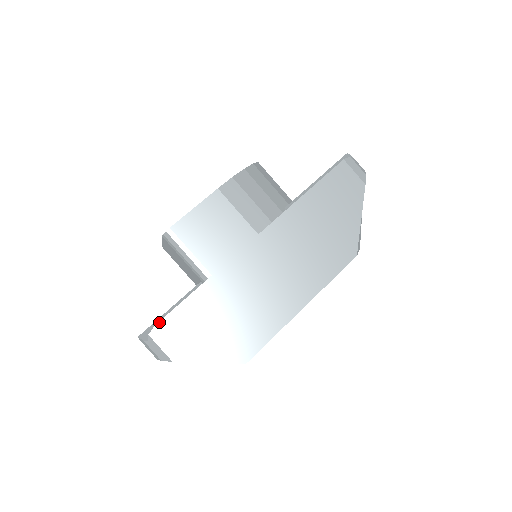
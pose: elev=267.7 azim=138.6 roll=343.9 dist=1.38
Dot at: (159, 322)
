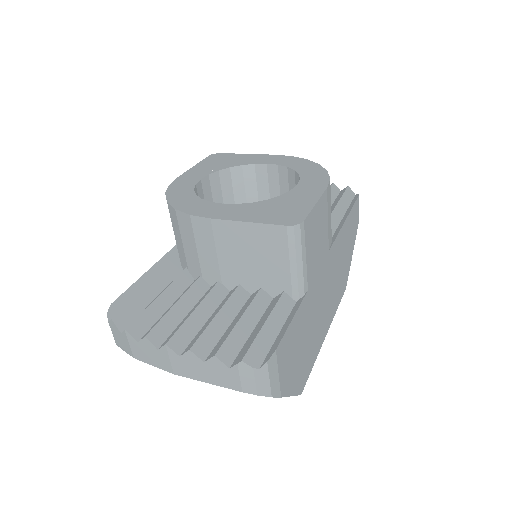
Dot at: (279, 345)
